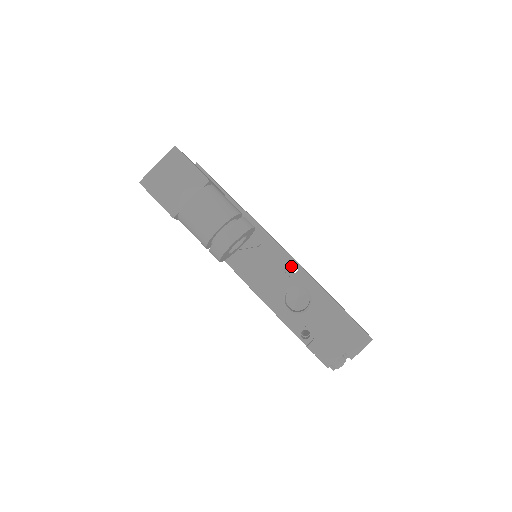
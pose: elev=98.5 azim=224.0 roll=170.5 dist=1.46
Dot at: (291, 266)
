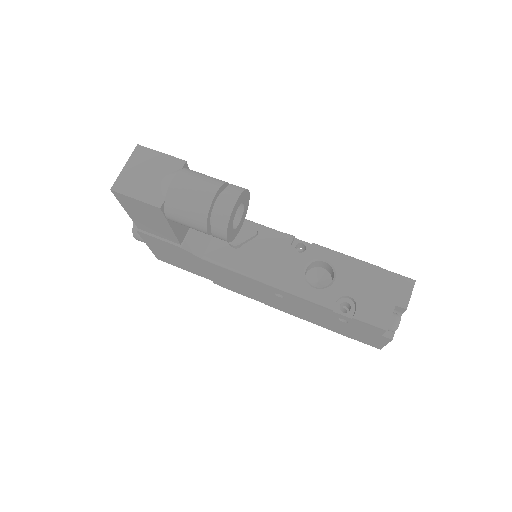
Dot at: occluded
